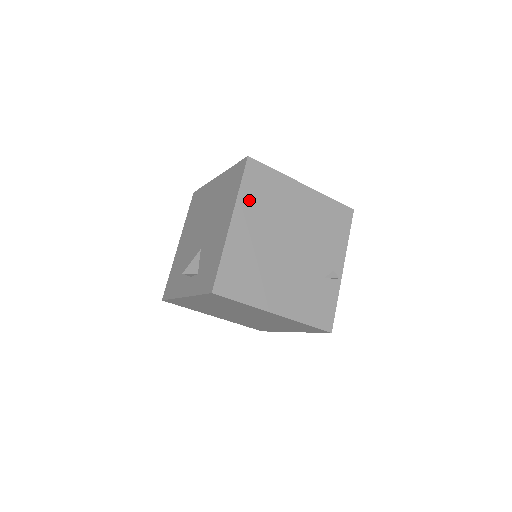
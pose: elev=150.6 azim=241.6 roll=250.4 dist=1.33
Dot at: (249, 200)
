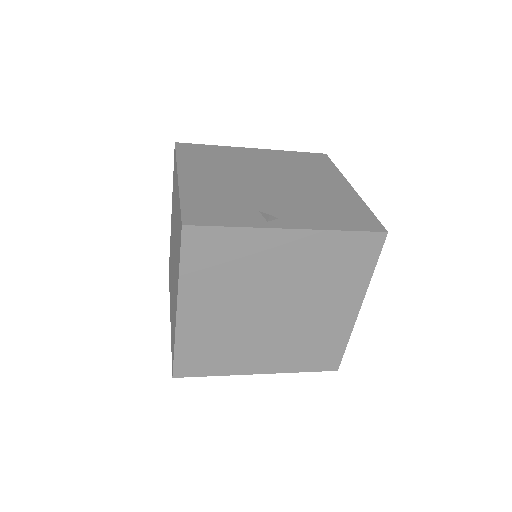
Dot at: (286, 156)
